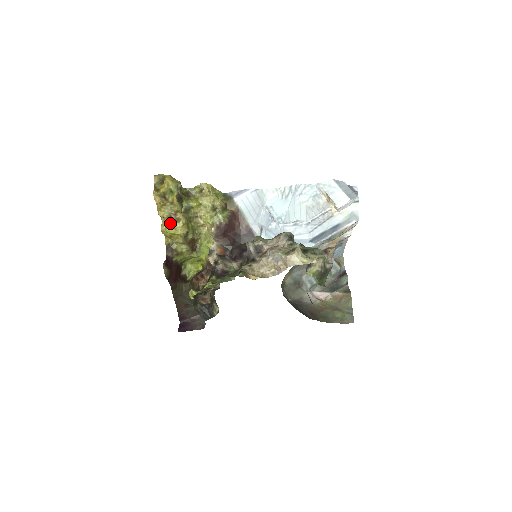
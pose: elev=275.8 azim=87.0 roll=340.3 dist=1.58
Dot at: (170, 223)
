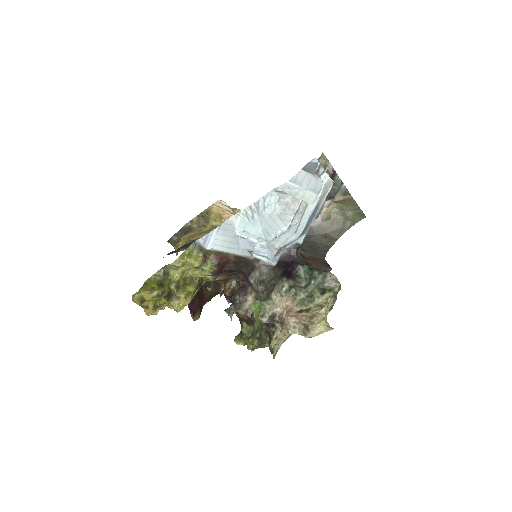
Dot at: (175, 306)
